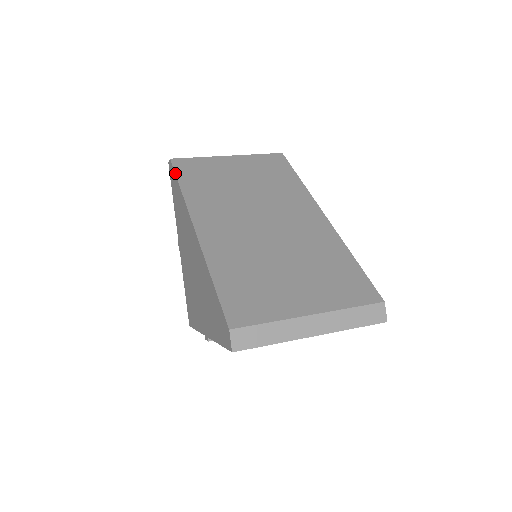
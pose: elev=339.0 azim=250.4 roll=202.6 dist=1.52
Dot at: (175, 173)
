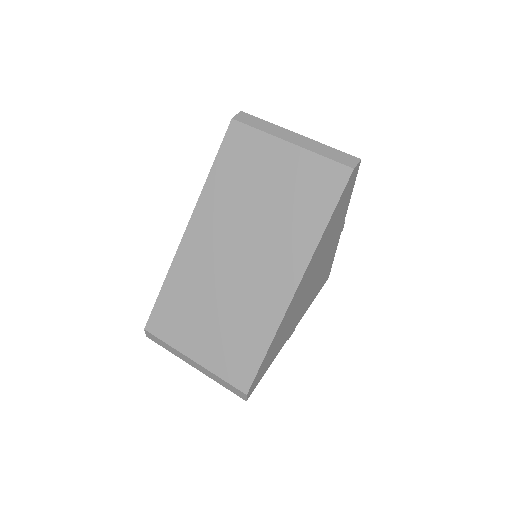
Dot at: (220, 146)
